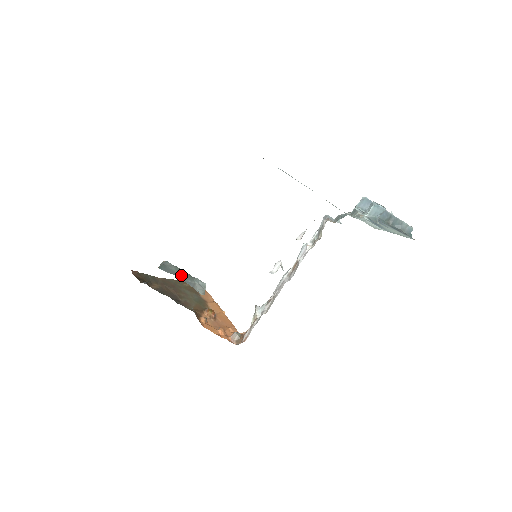
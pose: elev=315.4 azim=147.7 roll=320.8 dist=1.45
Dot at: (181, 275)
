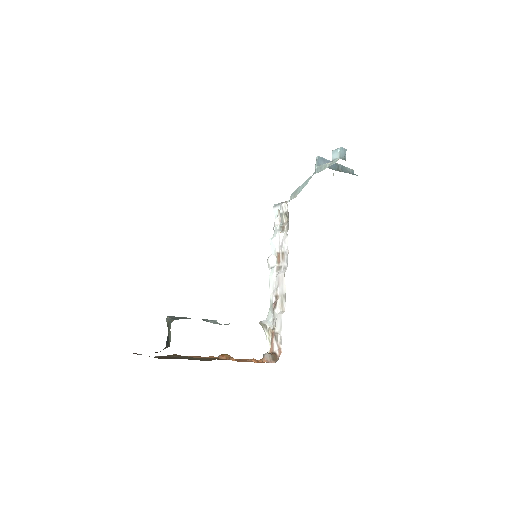
Dot at: occluded
